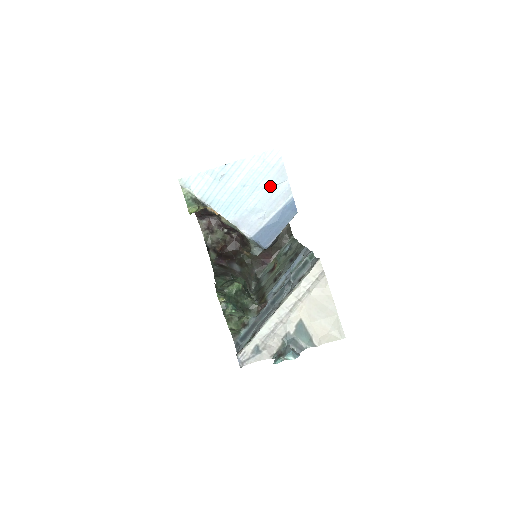
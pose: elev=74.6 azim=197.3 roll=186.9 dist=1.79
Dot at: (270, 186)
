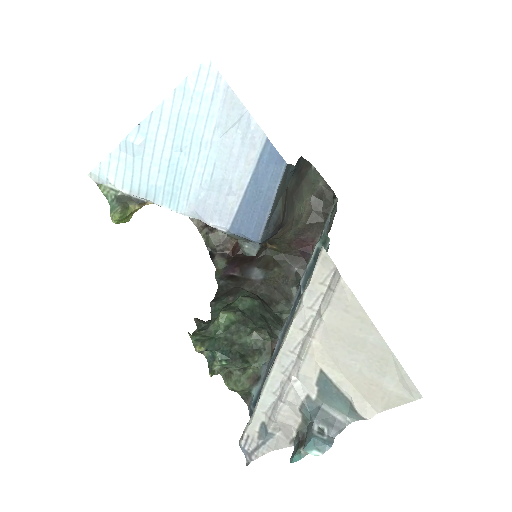
Dot at: (222, 134)
